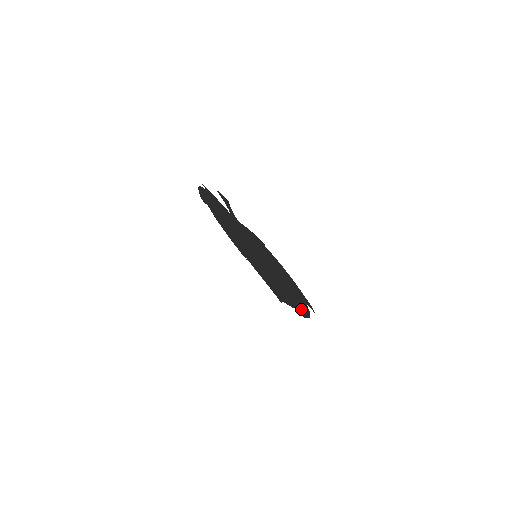
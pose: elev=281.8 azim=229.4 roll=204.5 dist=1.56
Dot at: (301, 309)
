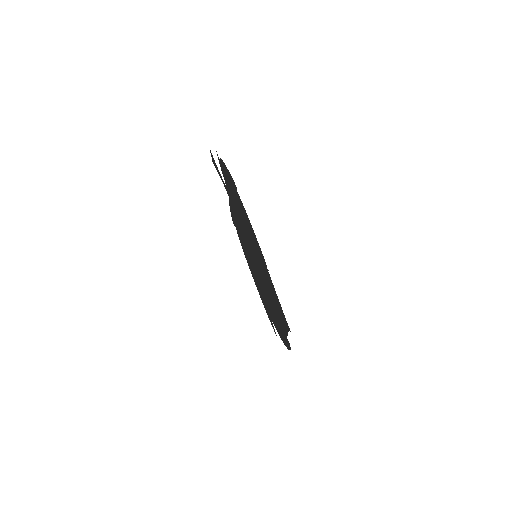
Dot at: occluded
